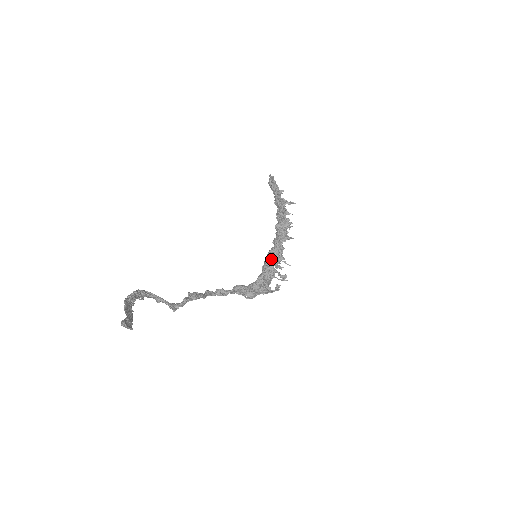
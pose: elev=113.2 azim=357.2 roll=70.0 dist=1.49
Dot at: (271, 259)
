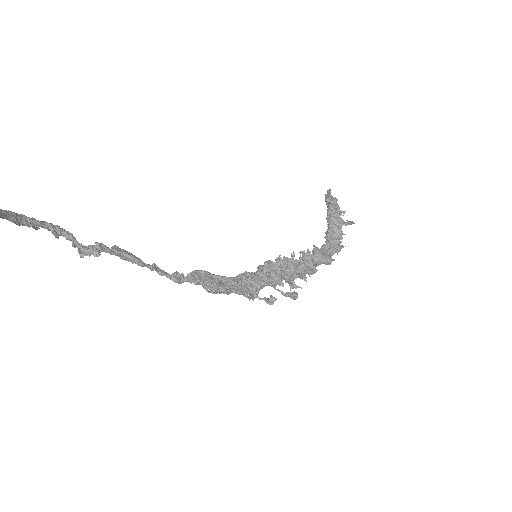
Dot at: (275, 263)
